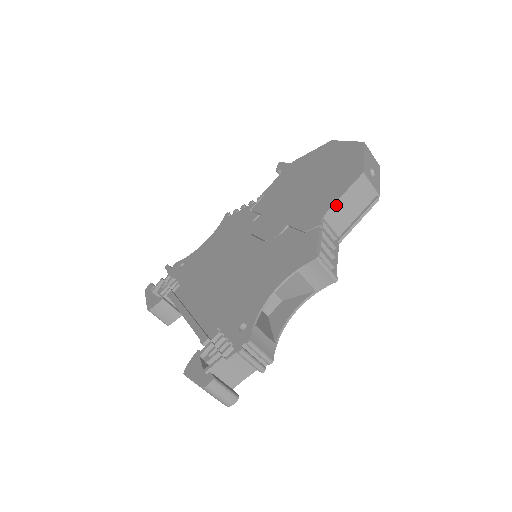
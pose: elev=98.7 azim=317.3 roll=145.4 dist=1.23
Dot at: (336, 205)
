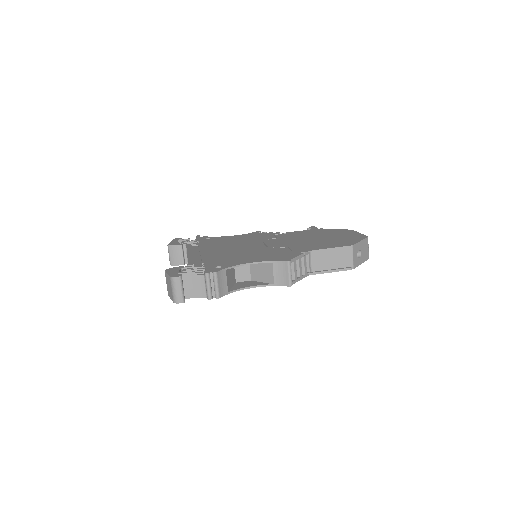
Dot at: (323, 251)
